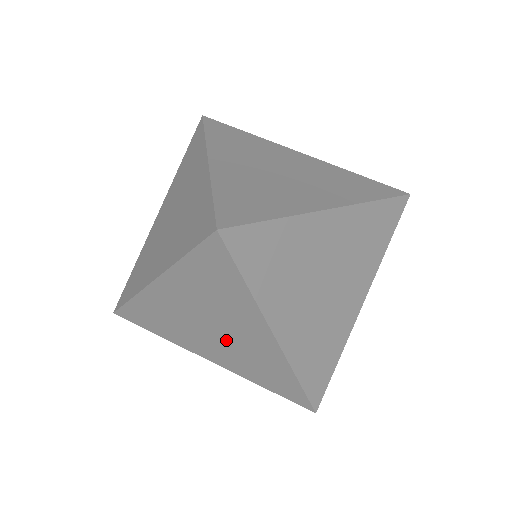
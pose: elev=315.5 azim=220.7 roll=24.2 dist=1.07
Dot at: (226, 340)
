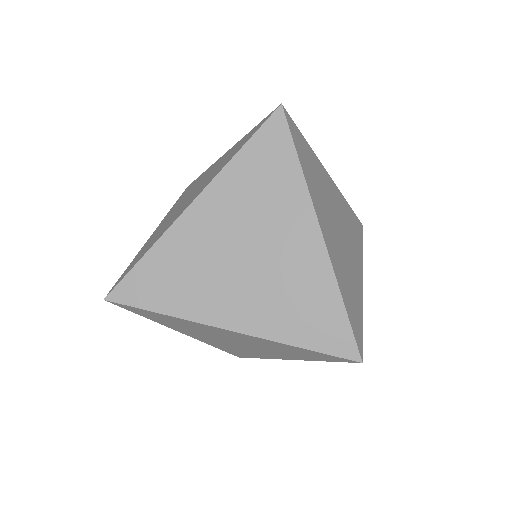
Dot at: (262, 268)
